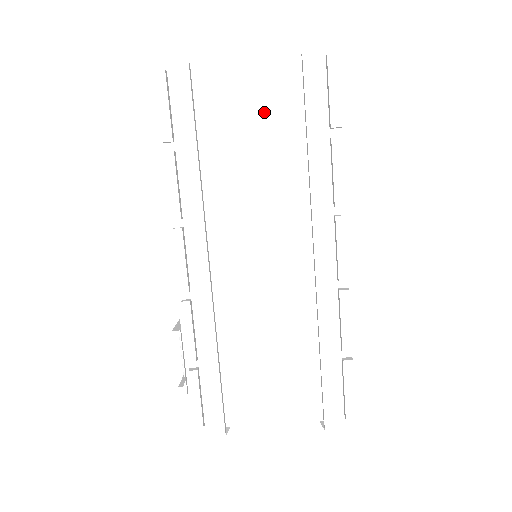
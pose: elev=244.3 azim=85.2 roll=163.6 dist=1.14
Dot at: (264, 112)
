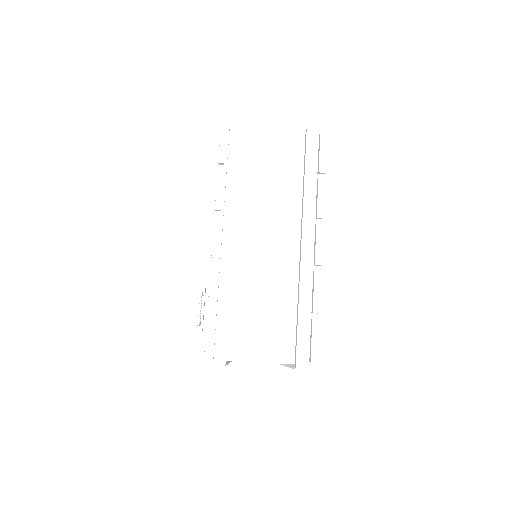
Dot at: (280, 158)
